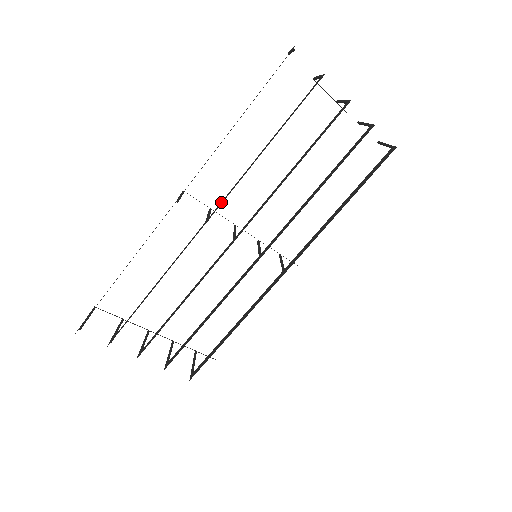
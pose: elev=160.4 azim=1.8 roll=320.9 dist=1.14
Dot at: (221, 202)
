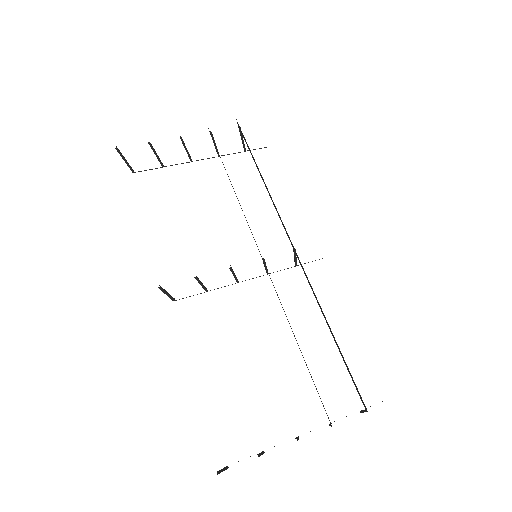
Dot at: occluded
